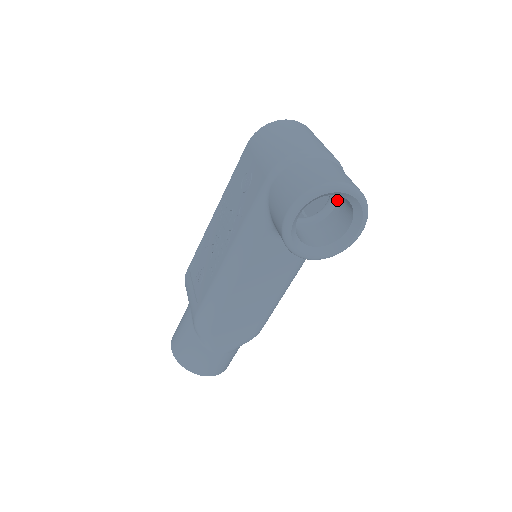
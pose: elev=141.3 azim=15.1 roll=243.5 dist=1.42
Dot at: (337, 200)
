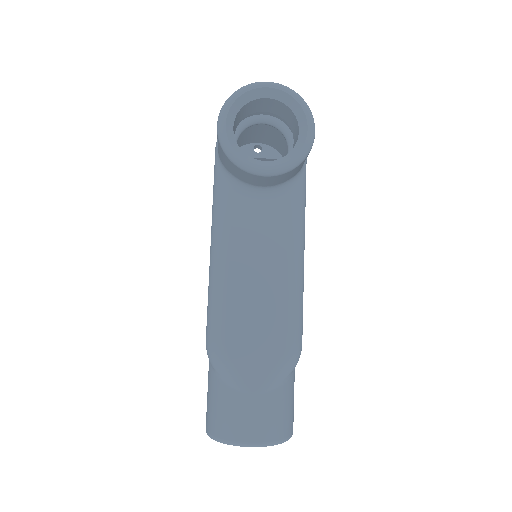
Dot at: occluded
